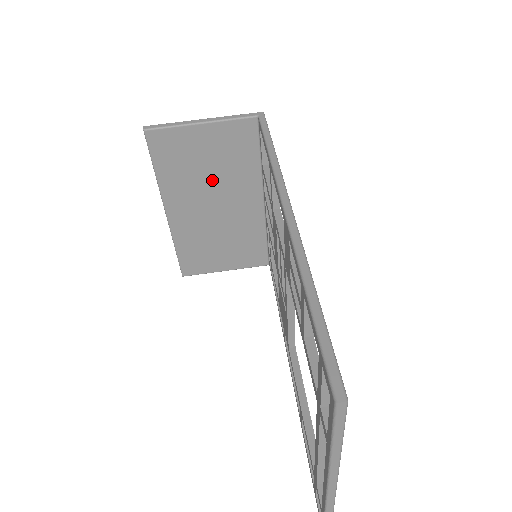
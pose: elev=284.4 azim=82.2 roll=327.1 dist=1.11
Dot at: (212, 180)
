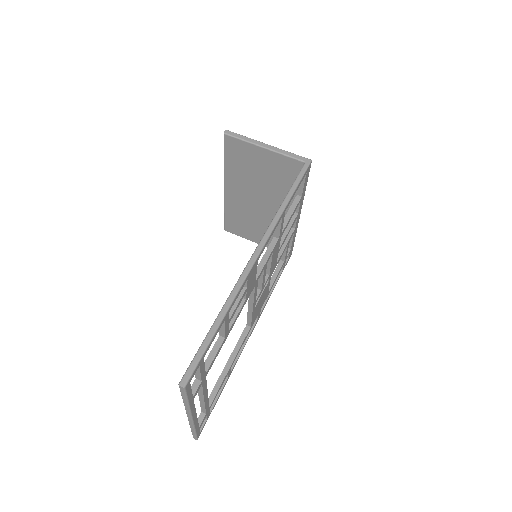
Dot at: (261, 184)
